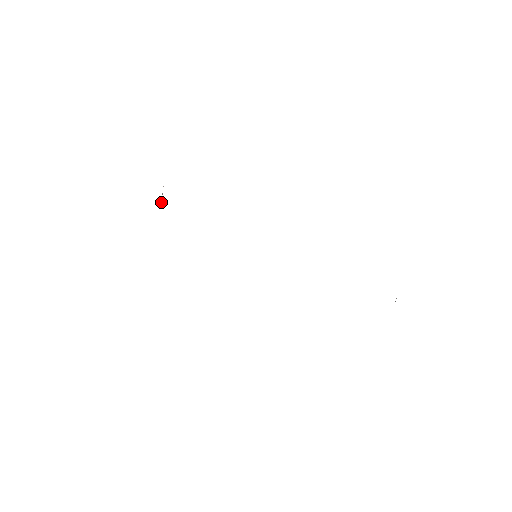
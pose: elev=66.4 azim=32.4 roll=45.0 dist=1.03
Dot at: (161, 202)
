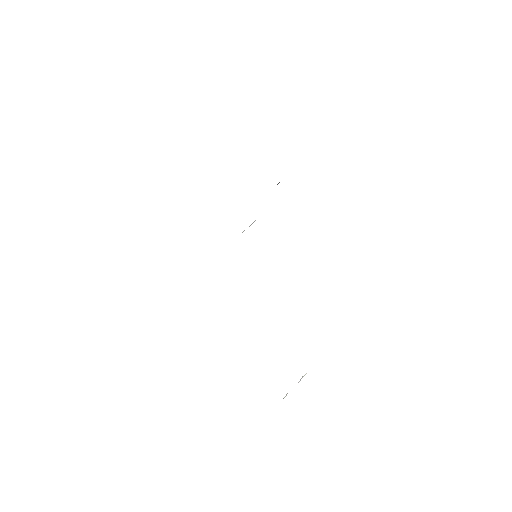
Dot at: occluded
